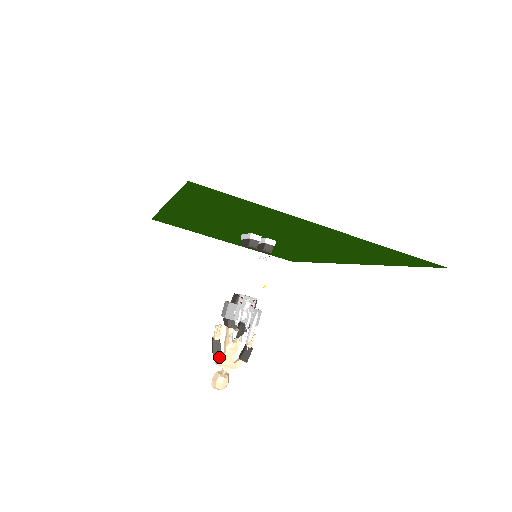
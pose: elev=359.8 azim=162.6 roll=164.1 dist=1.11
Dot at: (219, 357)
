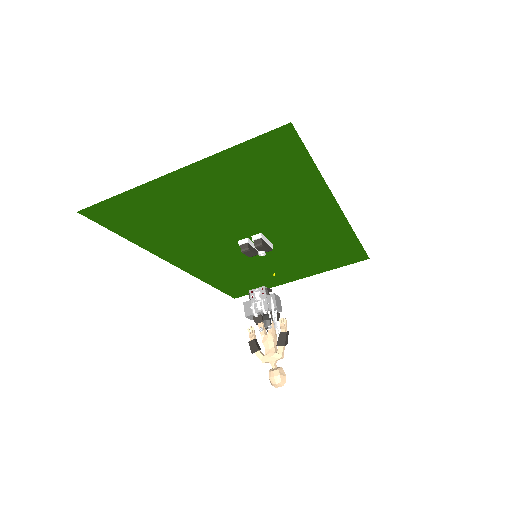
Dot at: (260, 354)
